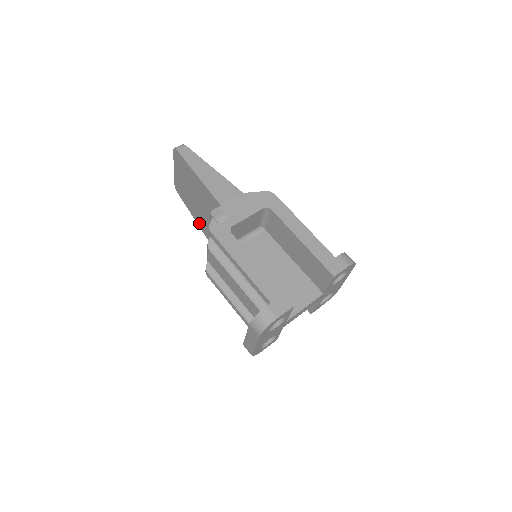
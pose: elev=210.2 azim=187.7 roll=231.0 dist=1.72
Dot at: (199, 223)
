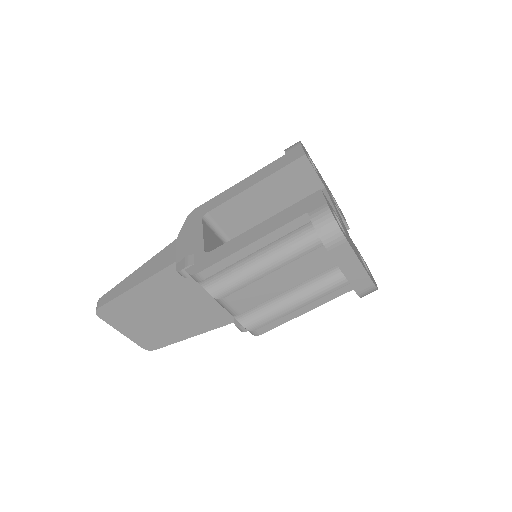
Dot at: (197, 330)
